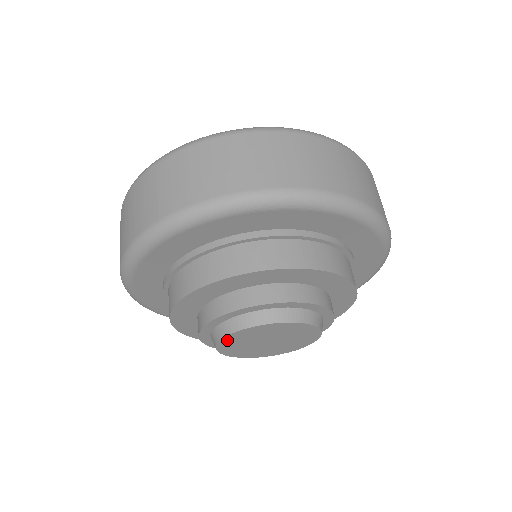
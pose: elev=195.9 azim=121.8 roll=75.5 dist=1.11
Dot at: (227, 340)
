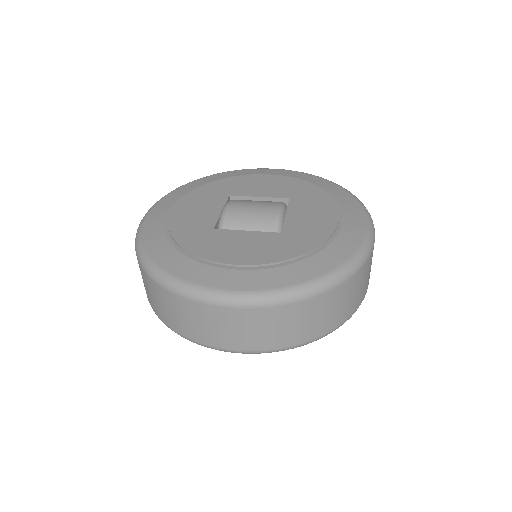
Dot at: occluded
